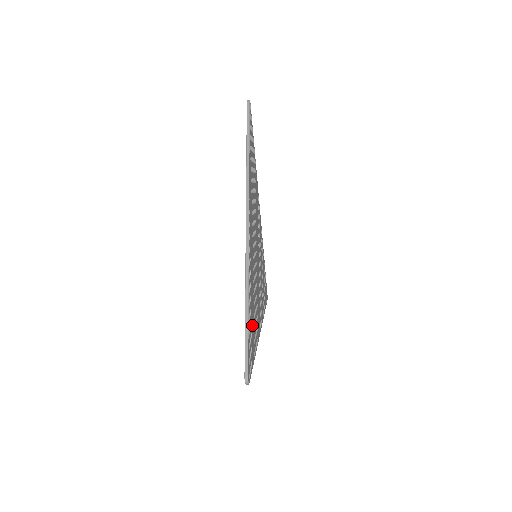
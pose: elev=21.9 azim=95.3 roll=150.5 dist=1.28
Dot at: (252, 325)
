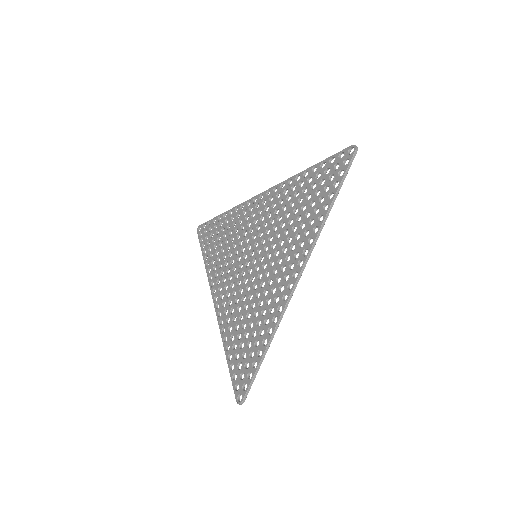
Dot at: (248, 344)
